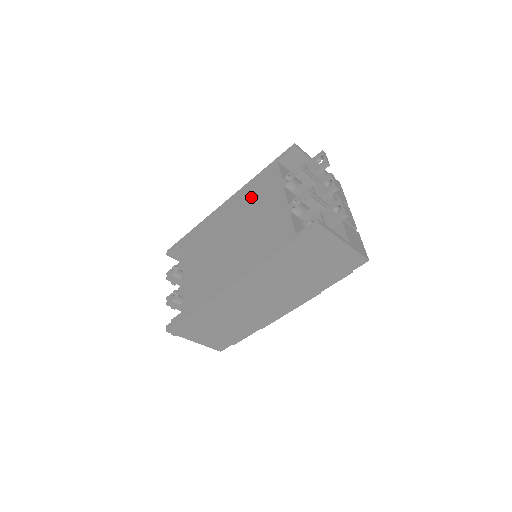
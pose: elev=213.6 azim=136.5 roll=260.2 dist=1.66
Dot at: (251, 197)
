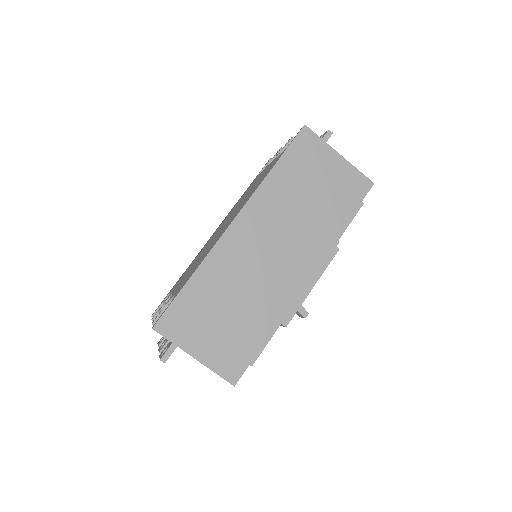
Dot at: (238, 202)
